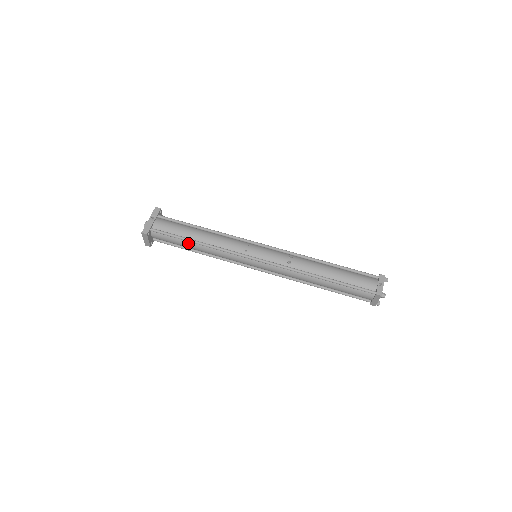
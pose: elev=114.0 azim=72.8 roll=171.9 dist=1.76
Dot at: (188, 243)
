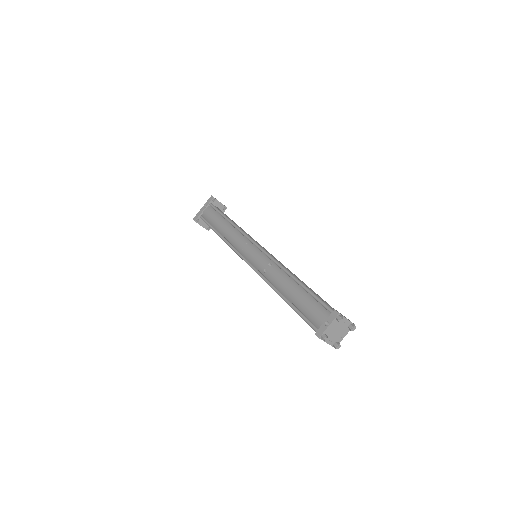
Dot at: occluded
